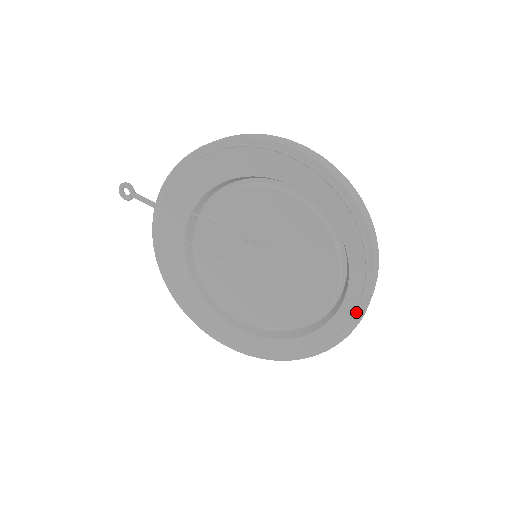
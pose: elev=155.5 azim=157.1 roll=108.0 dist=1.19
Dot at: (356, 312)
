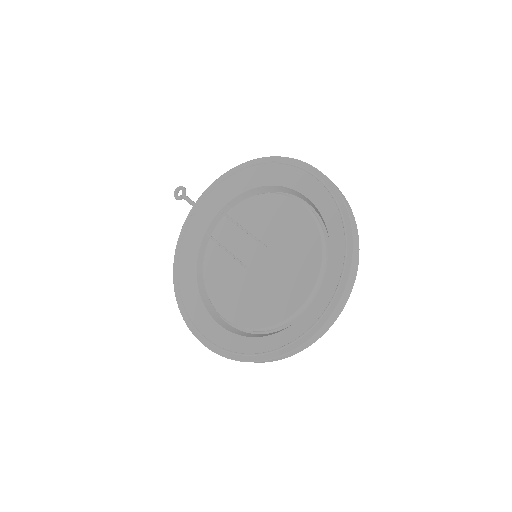
Dot at: (323, 314)
